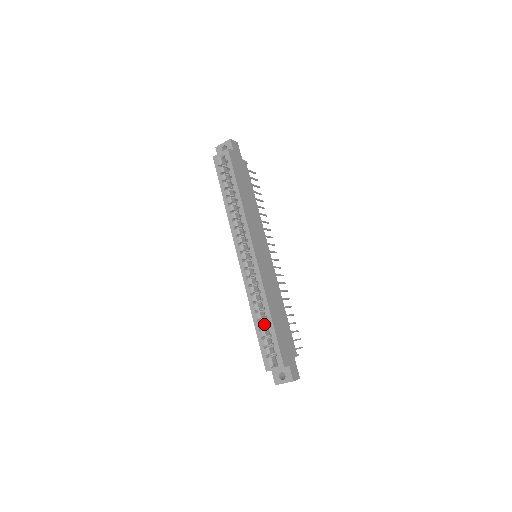
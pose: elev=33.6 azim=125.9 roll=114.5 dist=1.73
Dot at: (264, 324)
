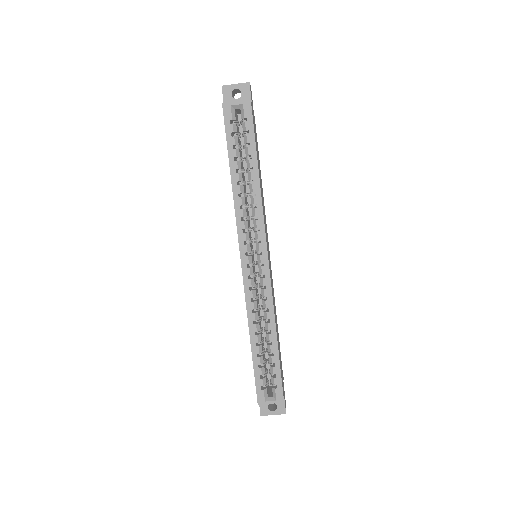
Dot at: (262, 348)
